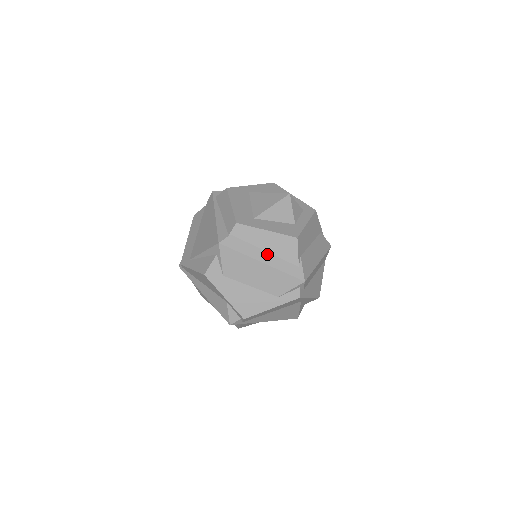
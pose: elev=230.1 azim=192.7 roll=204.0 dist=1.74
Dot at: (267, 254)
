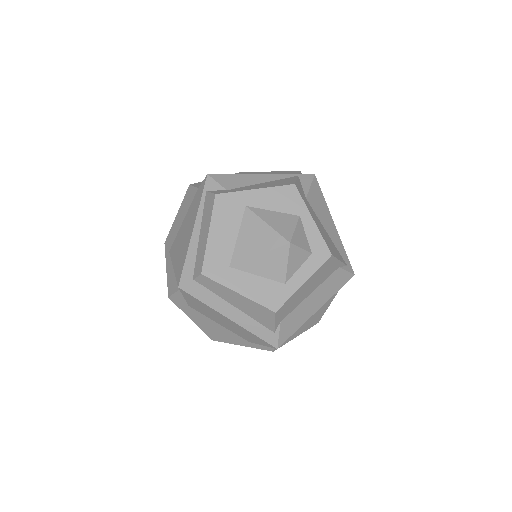
Dot at: (237, 311)
